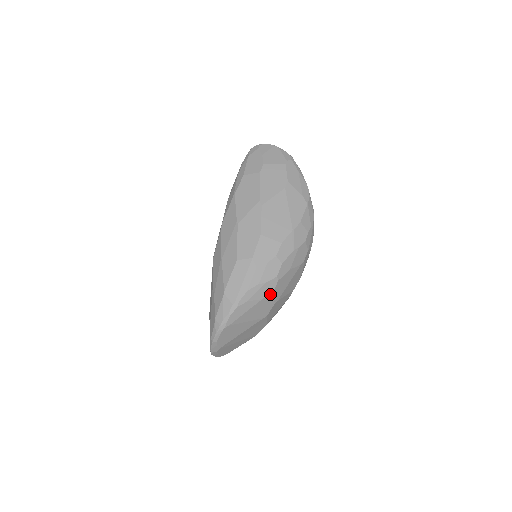
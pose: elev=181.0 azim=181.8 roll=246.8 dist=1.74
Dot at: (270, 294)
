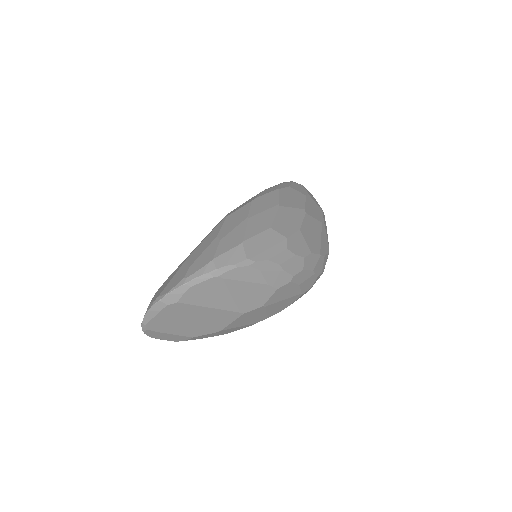
Dot at: (275, 288)
